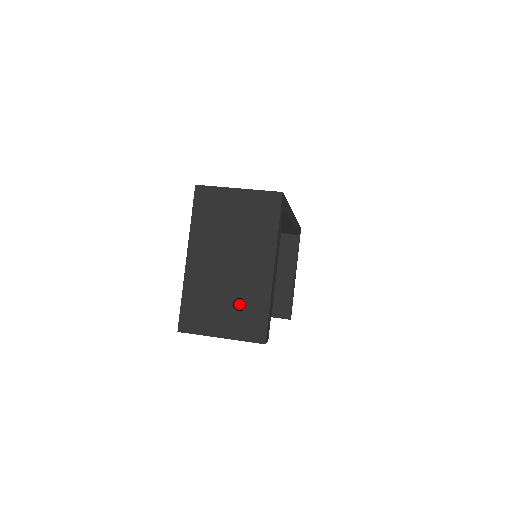
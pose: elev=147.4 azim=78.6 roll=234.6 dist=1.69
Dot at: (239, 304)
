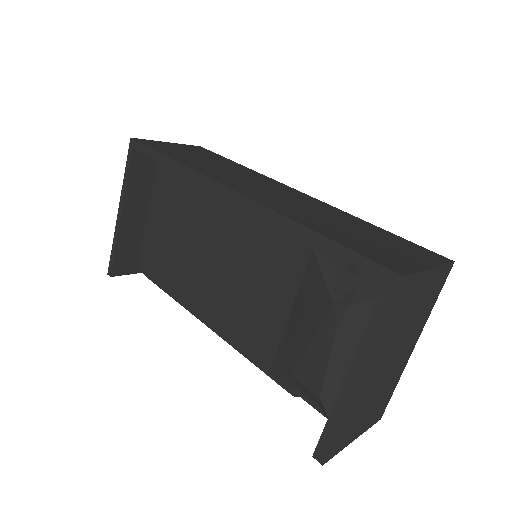
Dot at: (380, 398)
